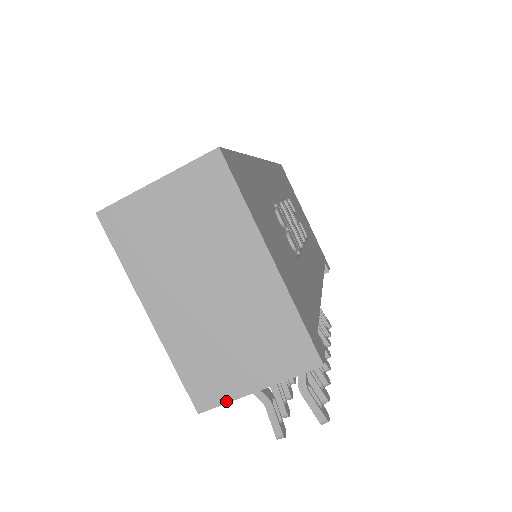
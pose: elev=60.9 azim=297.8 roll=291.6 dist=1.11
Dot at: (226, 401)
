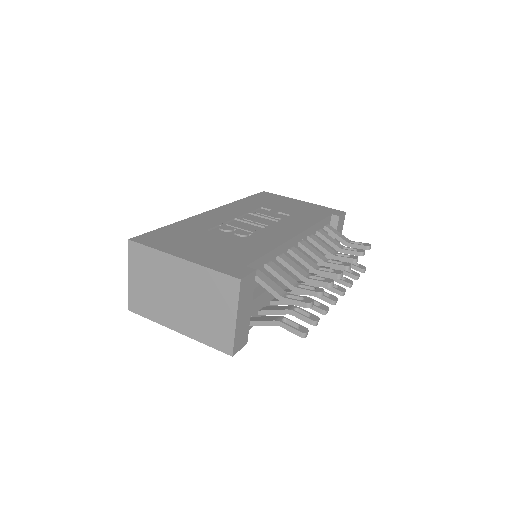
Dot at: (233, 339)
